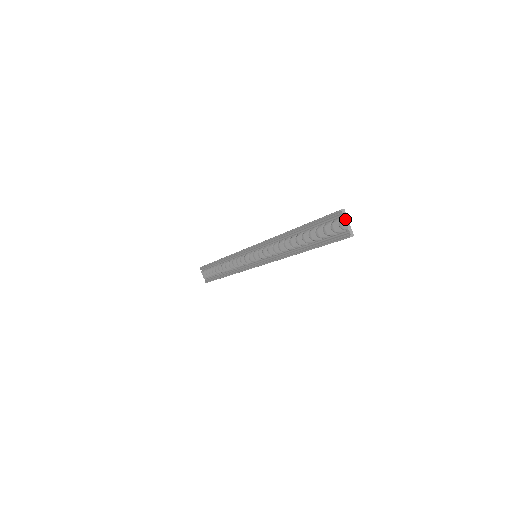
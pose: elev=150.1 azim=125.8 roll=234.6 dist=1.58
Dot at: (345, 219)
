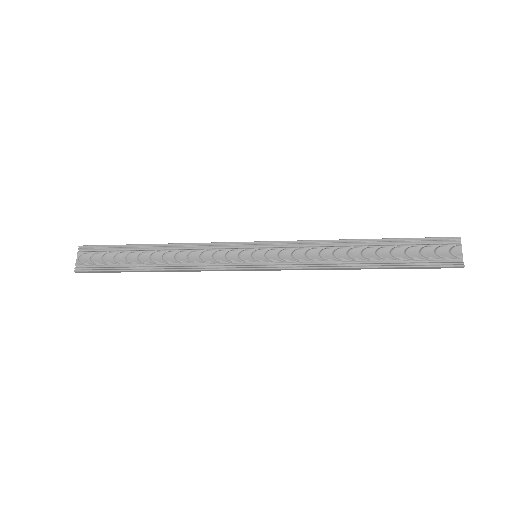
Dot at: occluded
